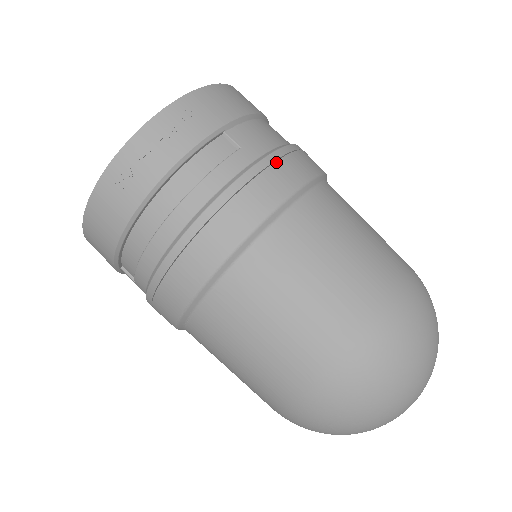
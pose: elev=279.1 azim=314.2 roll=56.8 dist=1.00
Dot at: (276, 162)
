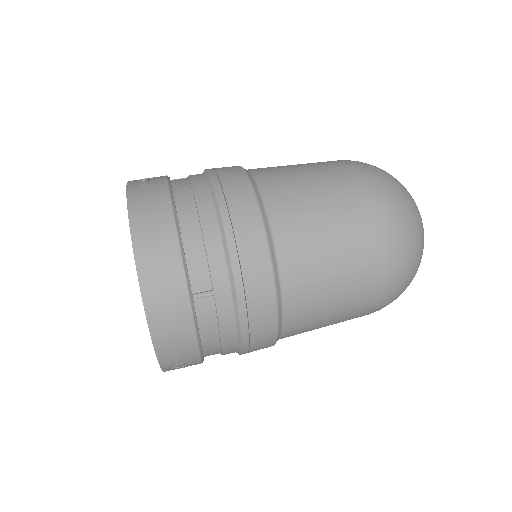
Dot at: occluded
